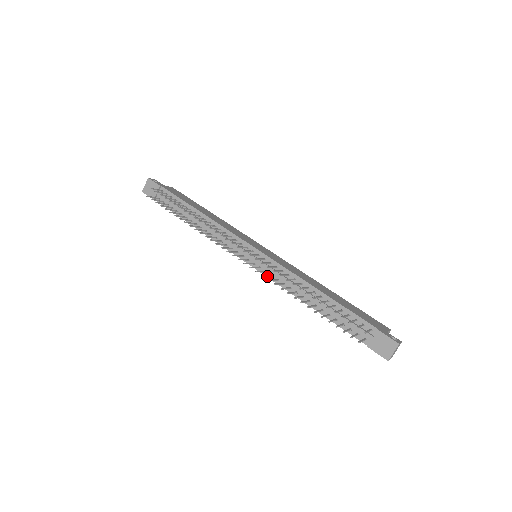
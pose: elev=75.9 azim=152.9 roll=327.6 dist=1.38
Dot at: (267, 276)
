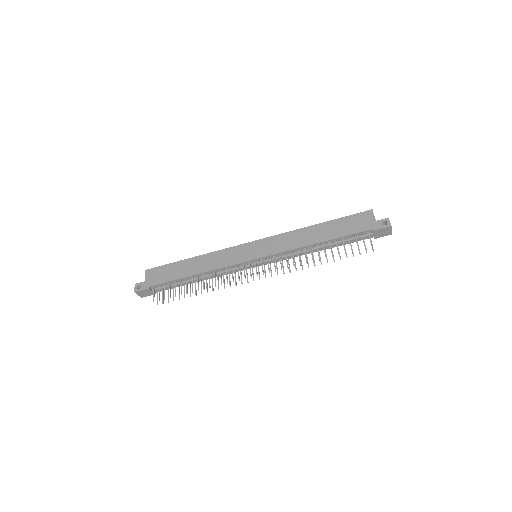
Dot at: (283, 266)
